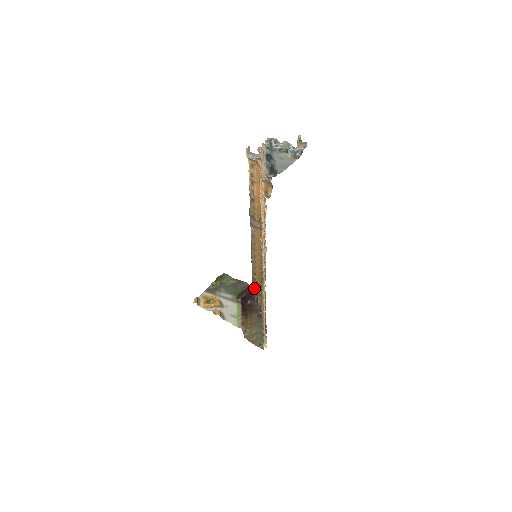
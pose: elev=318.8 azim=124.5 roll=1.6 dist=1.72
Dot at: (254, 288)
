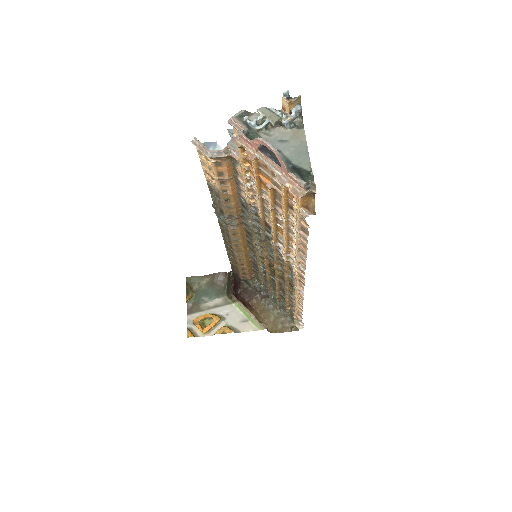
Dot at: (243, 276)
